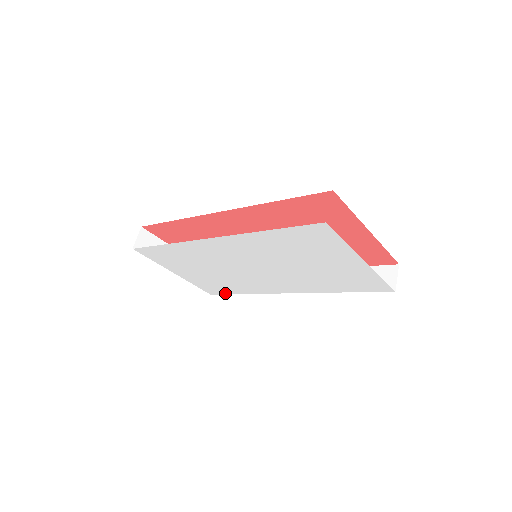
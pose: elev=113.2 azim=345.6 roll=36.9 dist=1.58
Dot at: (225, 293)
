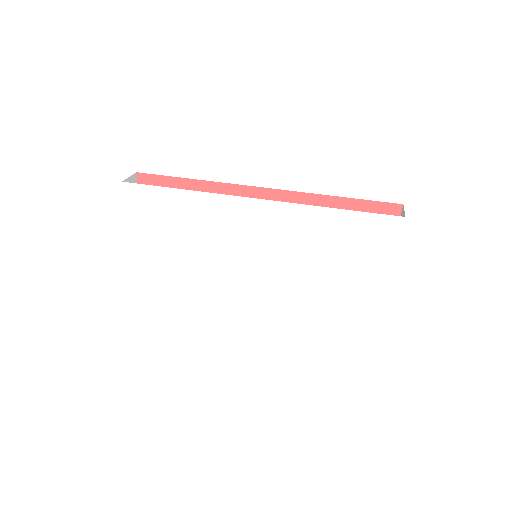
Dot at: (161, 300)
